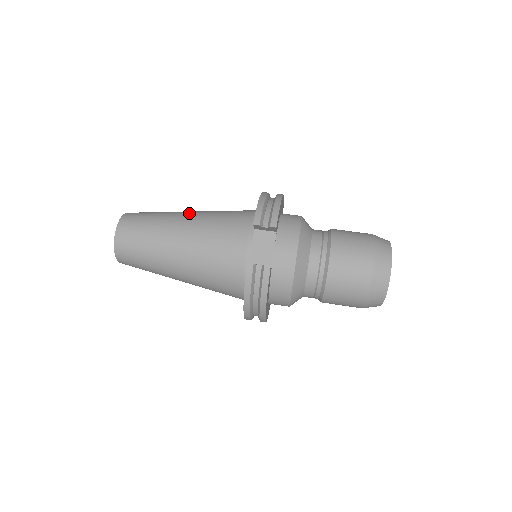
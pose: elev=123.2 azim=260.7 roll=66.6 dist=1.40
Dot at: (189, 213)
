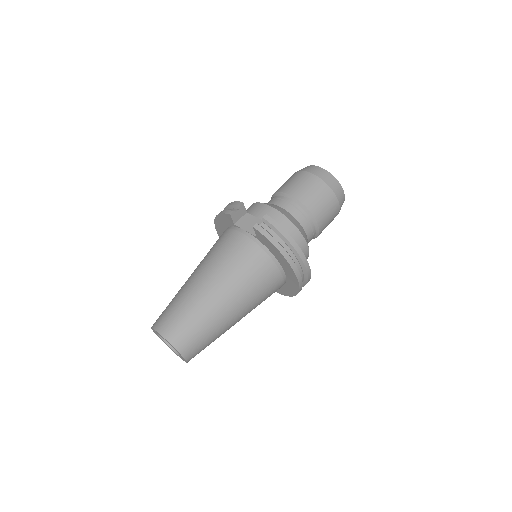
Dot at: occluded
